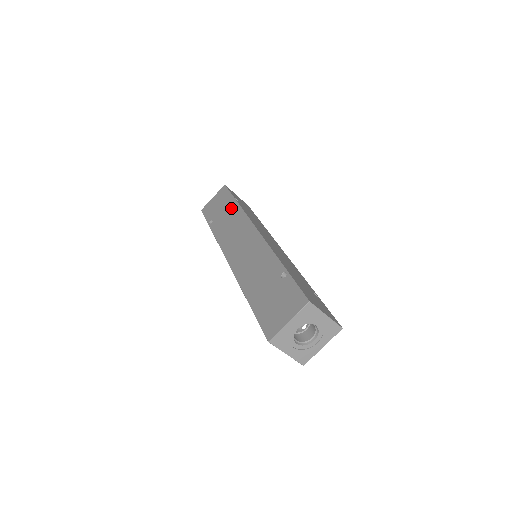
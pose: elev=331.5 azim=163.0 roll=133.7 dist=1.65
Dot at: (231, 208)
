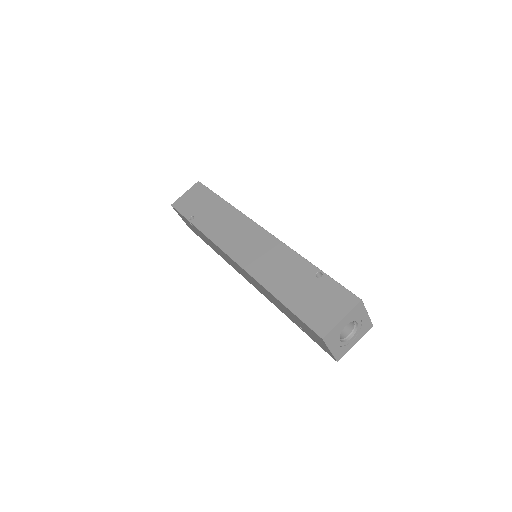
Dot at: (218, 206)
